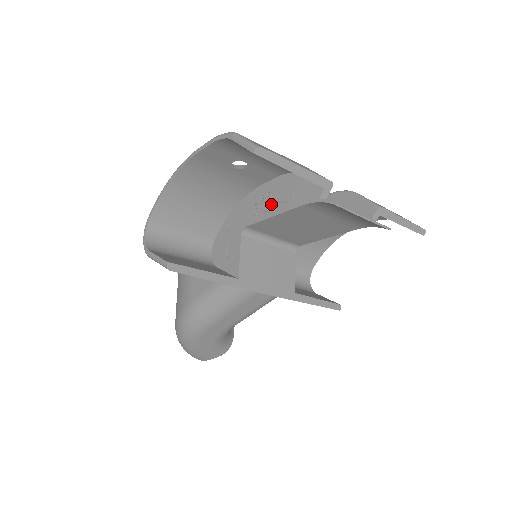
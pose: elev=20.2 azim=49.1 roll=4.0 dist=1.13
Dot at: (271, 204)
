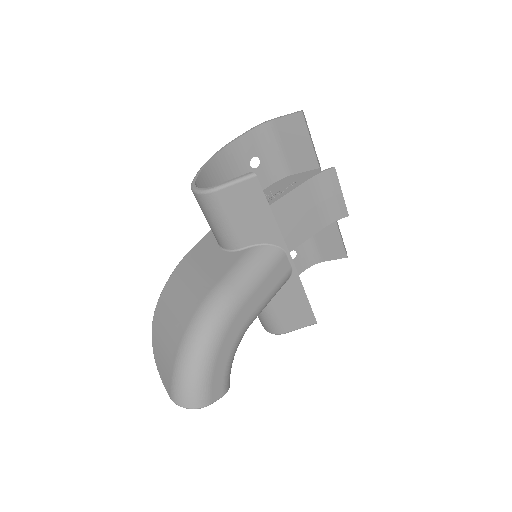
Dot at: (278, 192)
